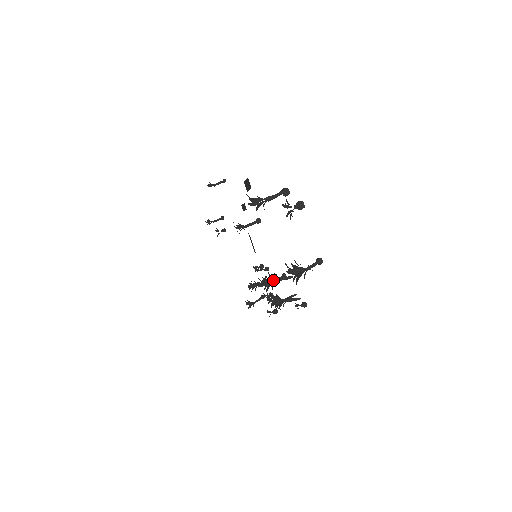
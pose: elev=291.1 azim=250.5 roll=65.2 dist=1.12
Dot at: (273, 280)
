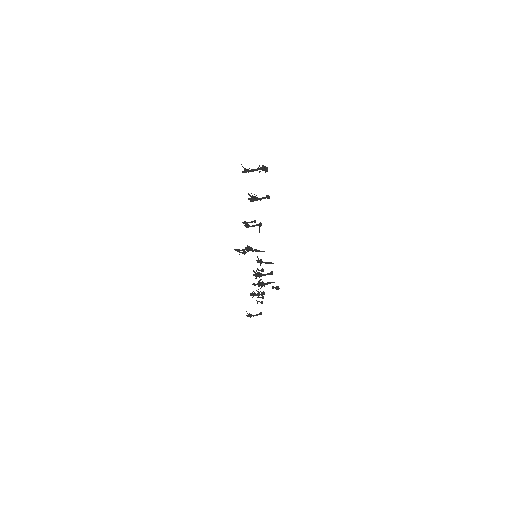
Dot at: (259, 262)
